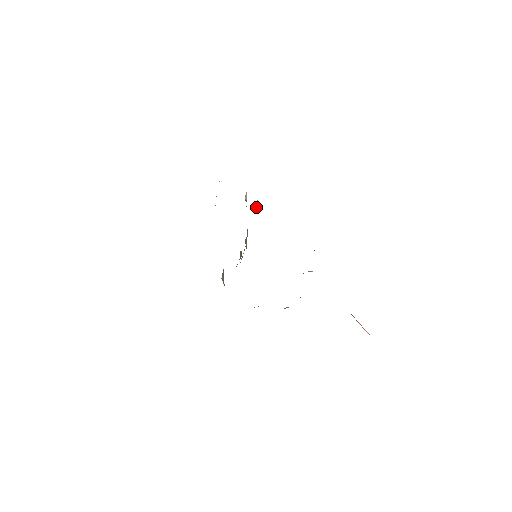
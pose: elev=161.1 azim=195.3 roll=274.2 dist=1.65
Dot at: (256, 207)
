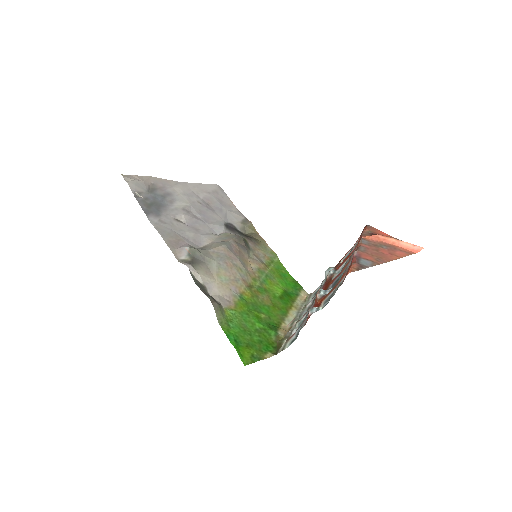
Dot at: (220, 310)
